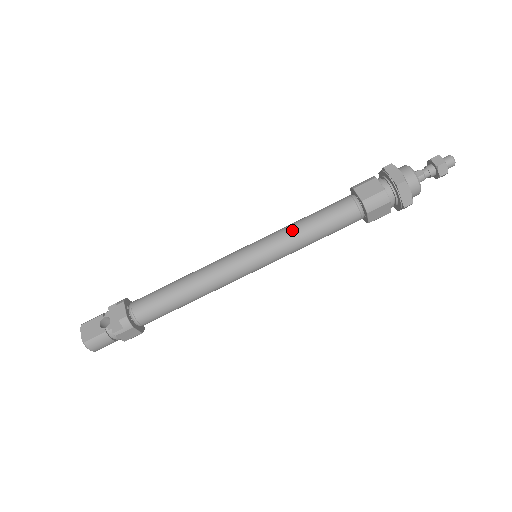
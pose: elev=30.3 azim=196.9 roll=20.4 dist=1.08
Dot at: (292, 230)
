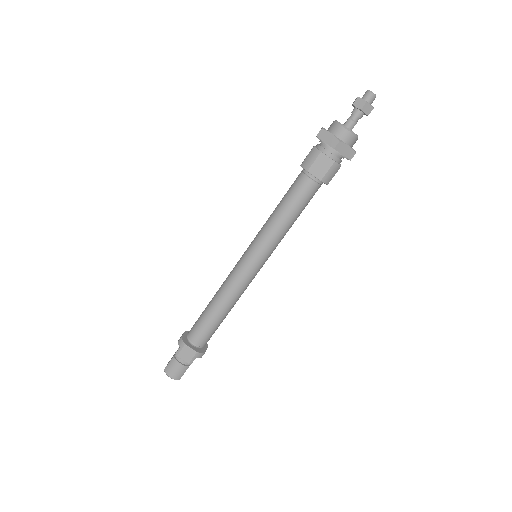
Dot at: (267, 220)
